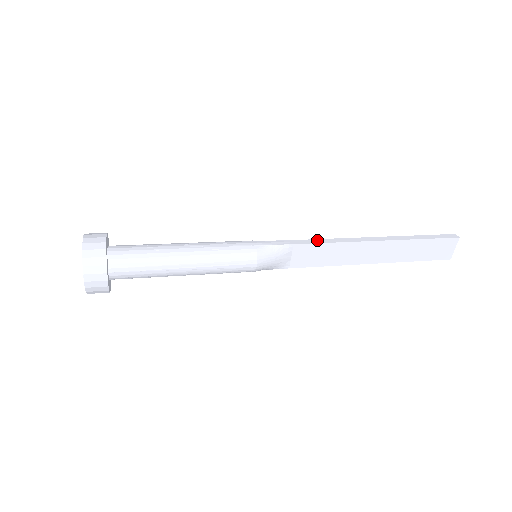
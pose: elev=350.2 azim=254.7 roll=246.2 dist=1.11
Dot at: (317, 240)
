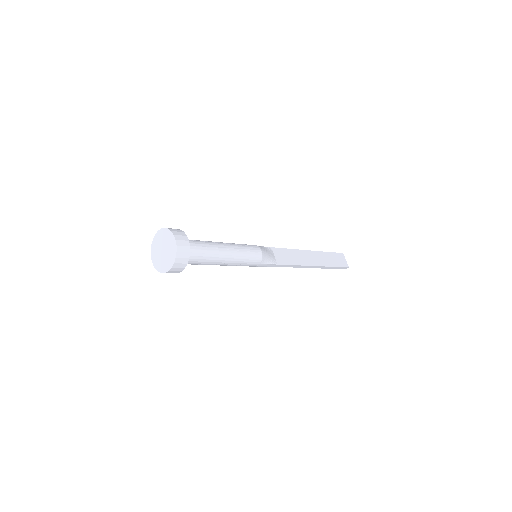
Dot at: occluded
